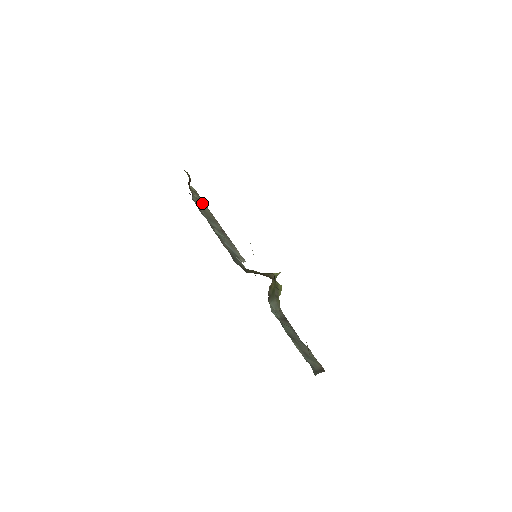
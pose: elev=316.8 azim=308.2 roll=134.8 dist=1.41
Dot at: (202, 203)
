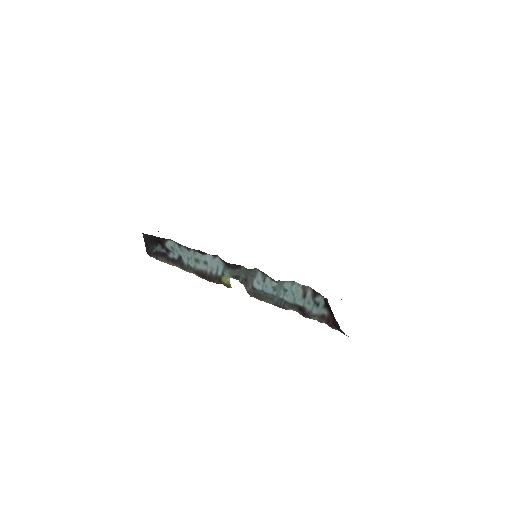
Dot at: (166, 257)
